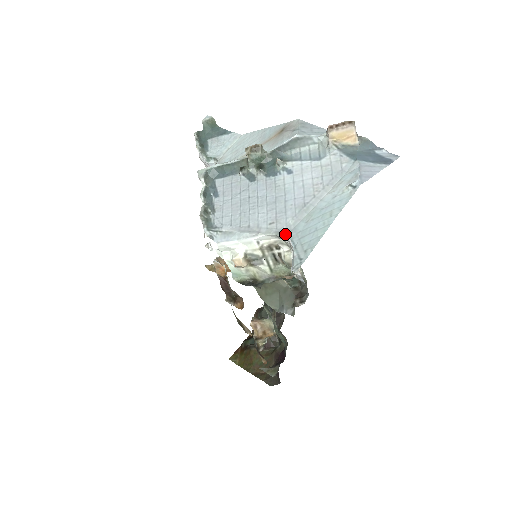
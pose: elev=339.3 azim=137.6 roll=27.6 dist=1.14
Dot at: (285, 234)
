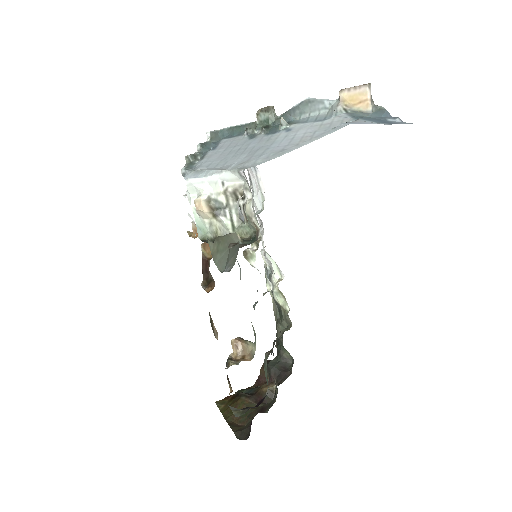
Dot at: (245, 168)
